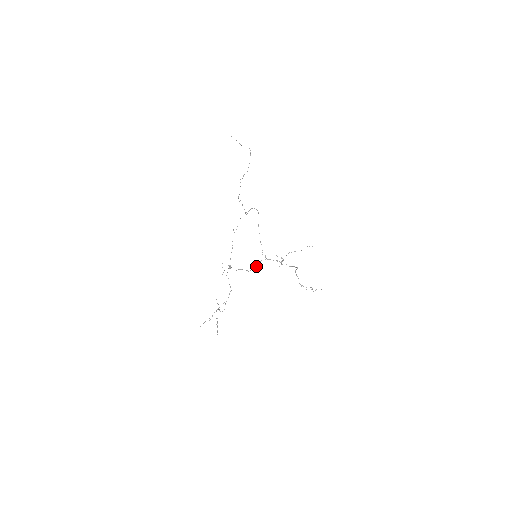
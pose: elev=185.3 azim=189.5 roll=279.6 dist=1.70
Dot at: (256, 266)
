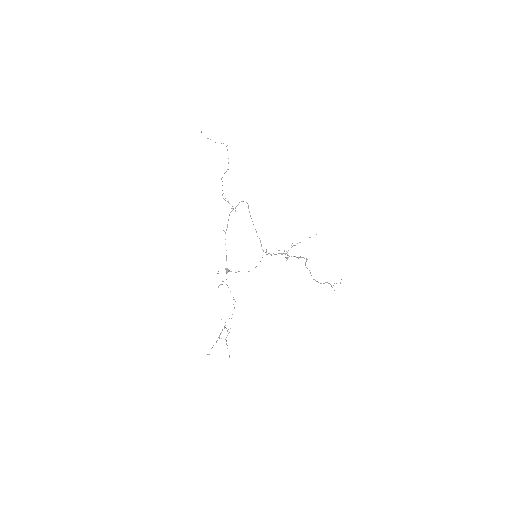
Dot at: occluded
